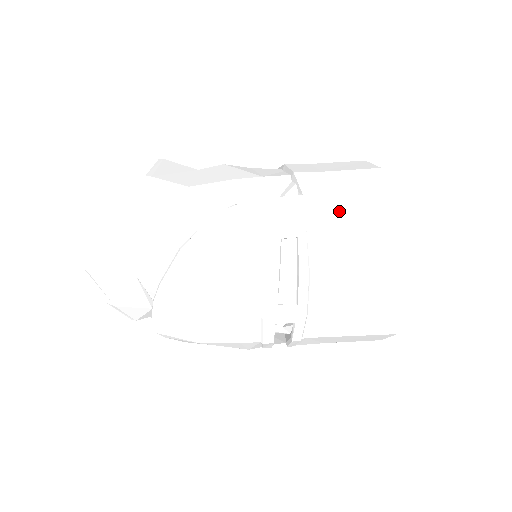
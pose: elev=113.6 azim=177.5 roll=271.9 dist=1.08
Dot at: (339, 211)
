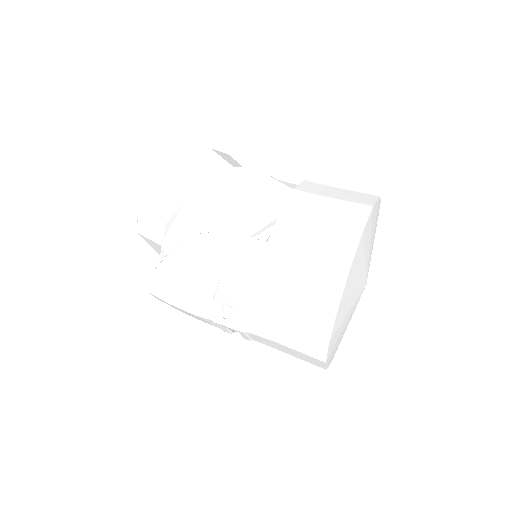
Dot at: (288, 268)
